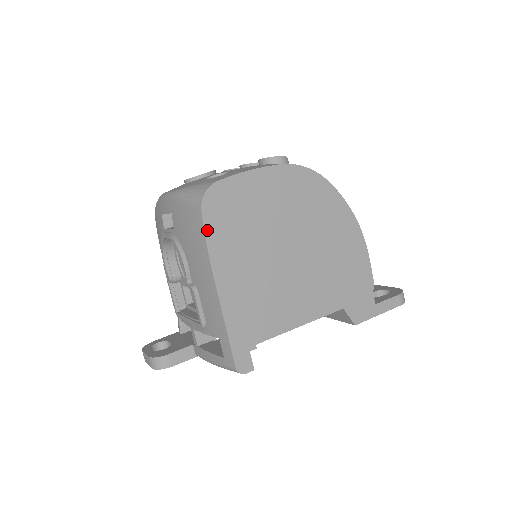
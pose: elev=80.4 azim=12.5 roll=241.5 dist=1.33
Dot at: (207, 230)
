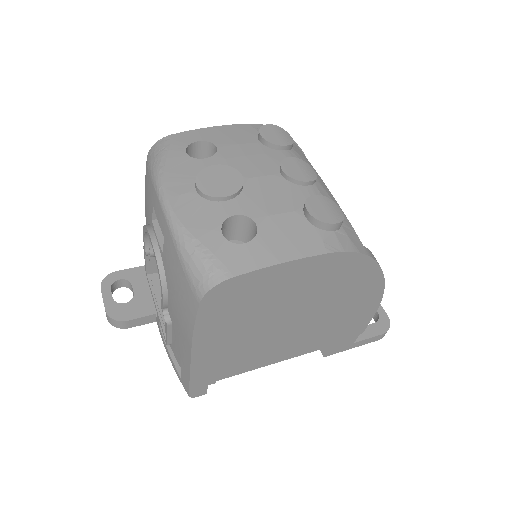
Dot at: (199, 318)
